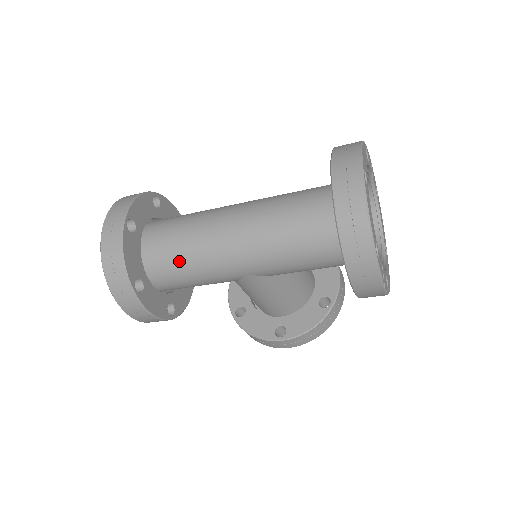
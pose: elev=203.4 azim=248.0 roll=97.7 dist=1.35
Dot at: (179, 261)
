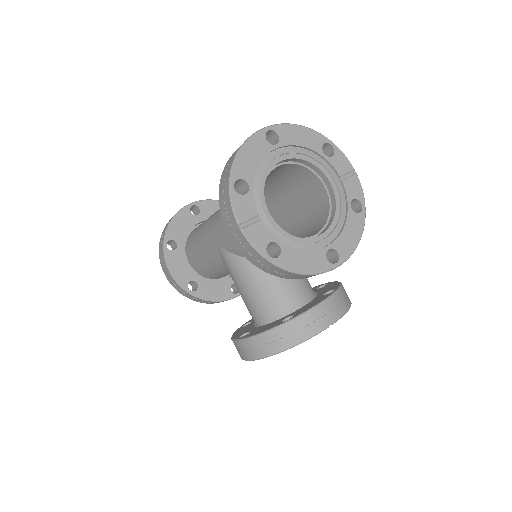
Dot at: (198, 233)
